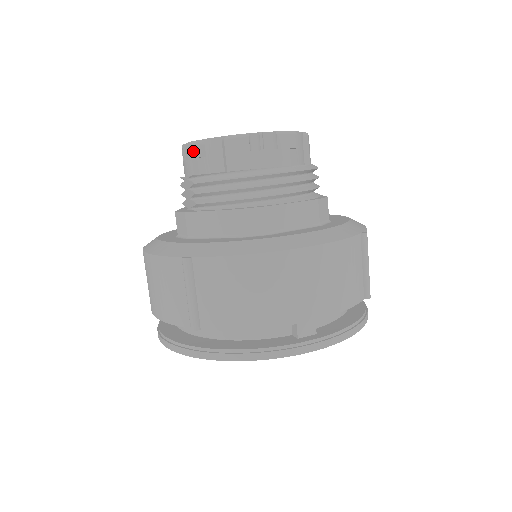
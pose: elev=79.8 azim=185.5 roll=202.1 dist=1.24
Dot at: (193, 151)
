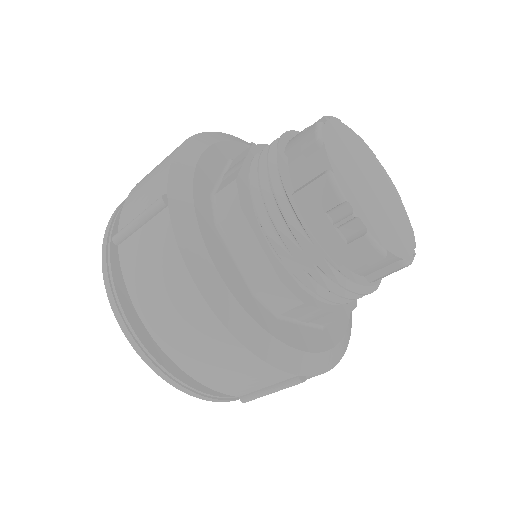
Dot at: (370, 256)
